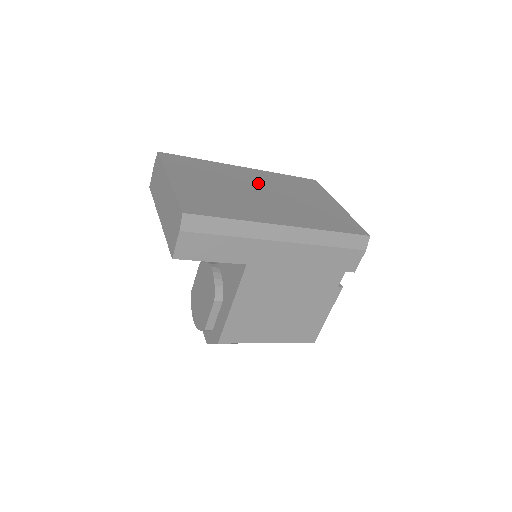
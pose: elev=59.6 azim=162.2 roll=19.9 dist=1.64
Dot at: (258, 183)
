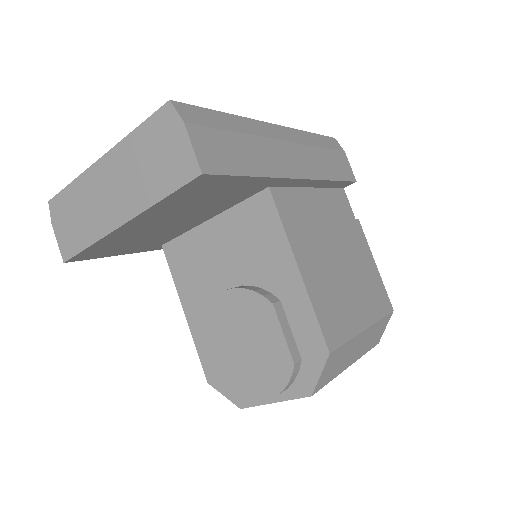
Dot at: occluded
